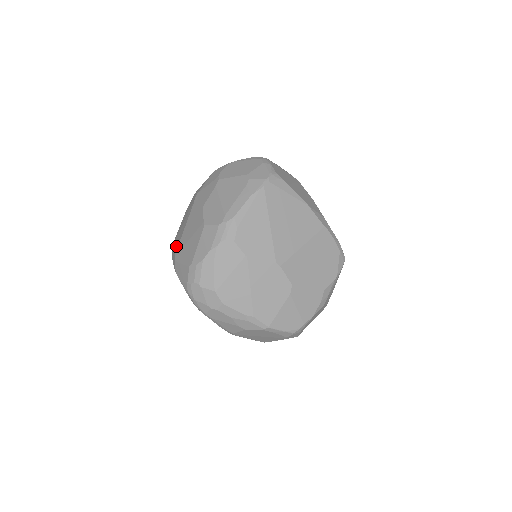
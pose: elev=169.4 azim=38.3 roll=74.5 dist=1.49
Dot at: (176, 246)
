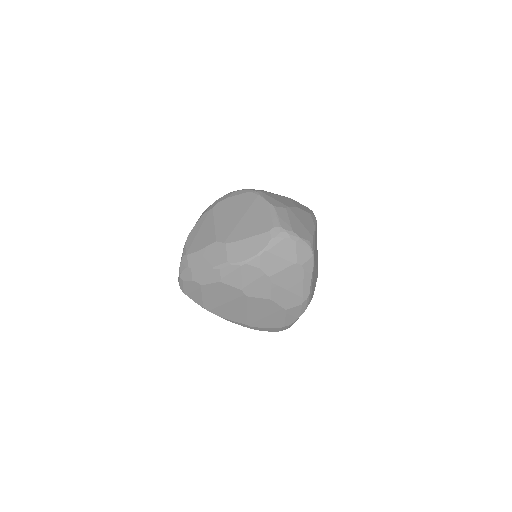
Dot at: (237, 319)
